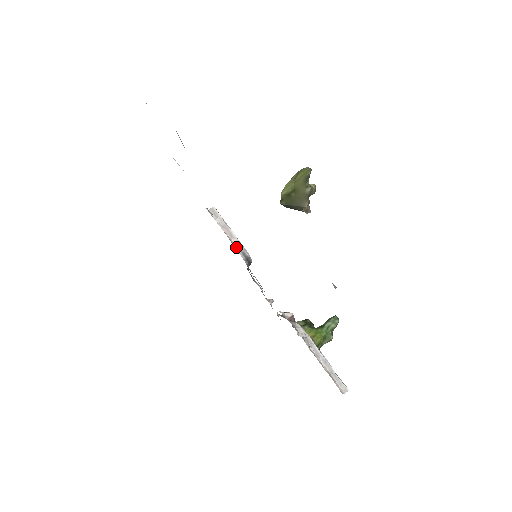
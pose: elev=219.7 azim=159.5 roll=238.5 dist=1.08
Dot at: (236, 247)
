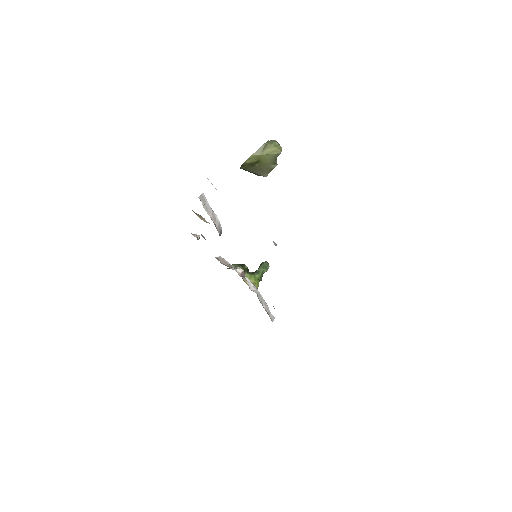
Dot at: (217, 229)
